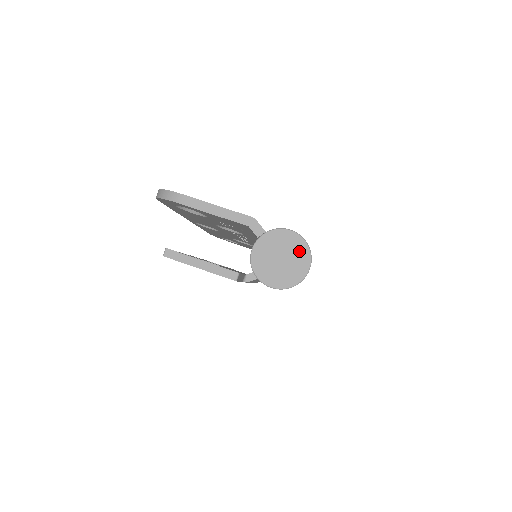
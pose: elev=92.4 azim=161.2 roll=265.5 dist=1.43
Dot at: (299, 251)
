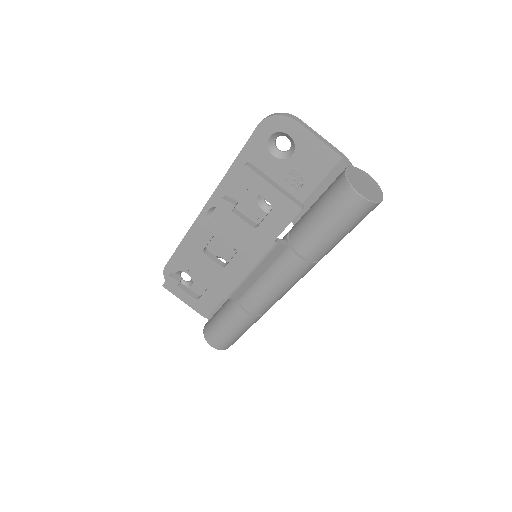
Dot at: (375, 187)
